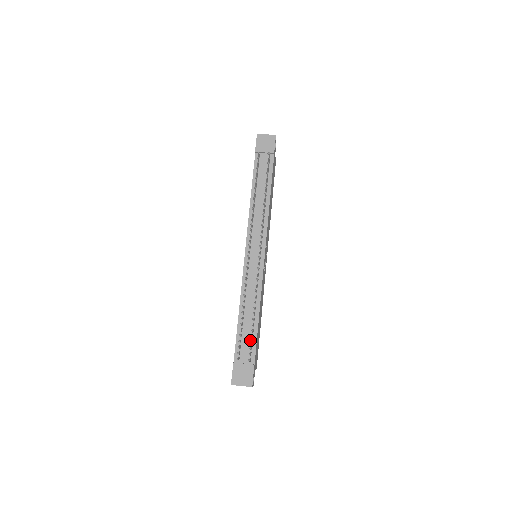
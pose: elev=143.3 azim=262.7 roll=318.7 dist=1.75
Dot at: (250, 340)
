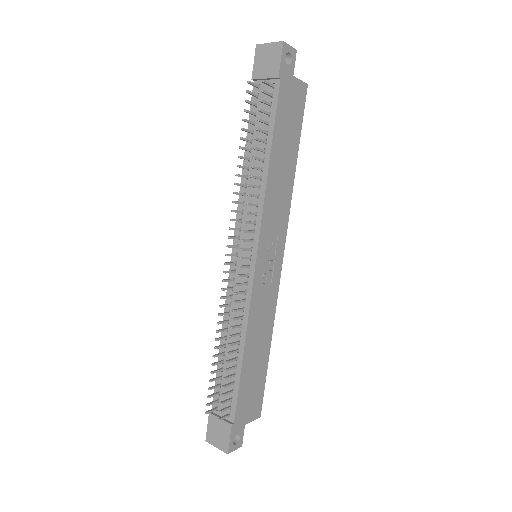
Dot at: (231, 387)
